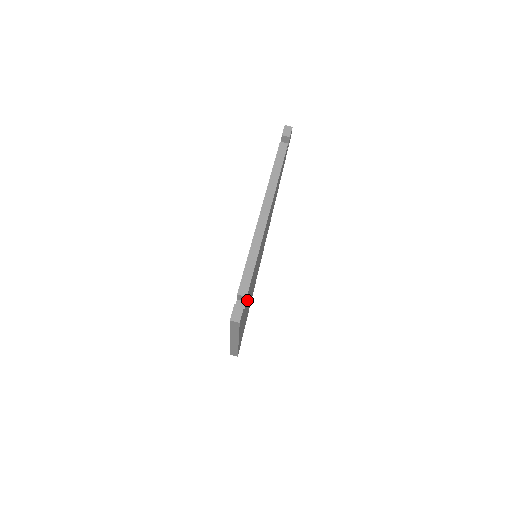
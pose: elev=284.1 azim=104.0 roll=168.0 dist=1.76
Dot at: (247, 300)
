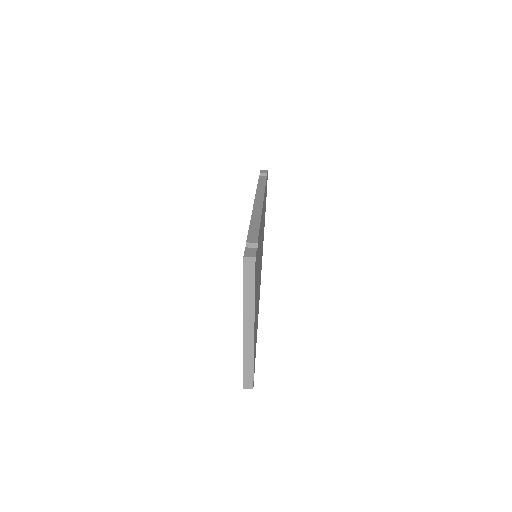
Dot at: (257, 267)
